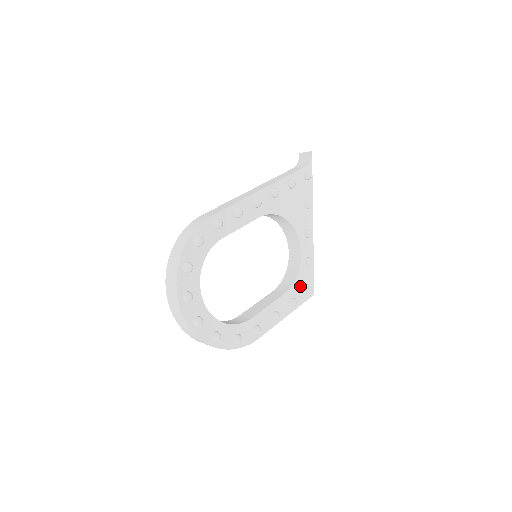
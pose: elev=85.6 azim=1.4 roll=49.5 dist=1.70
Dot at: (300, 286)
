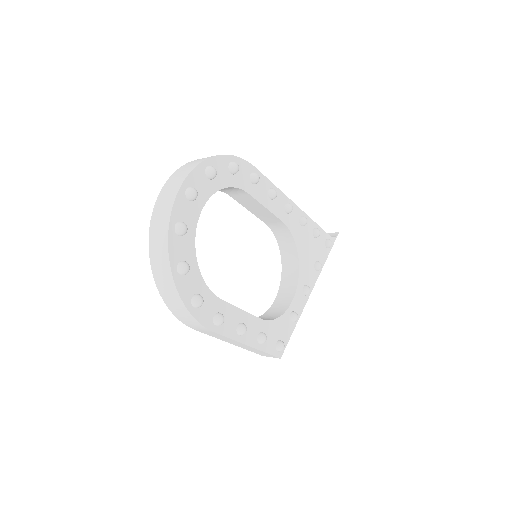
Dot at: (275, 331)
